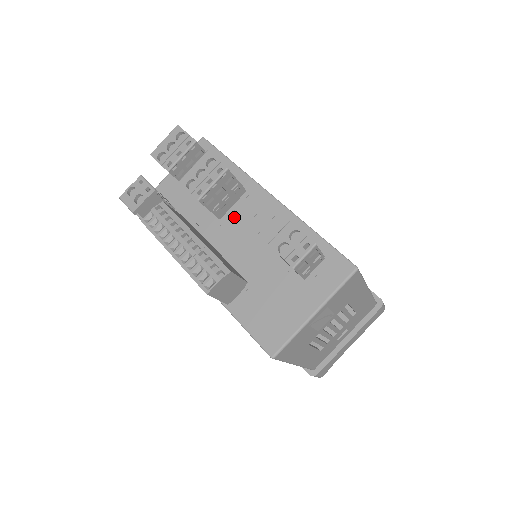
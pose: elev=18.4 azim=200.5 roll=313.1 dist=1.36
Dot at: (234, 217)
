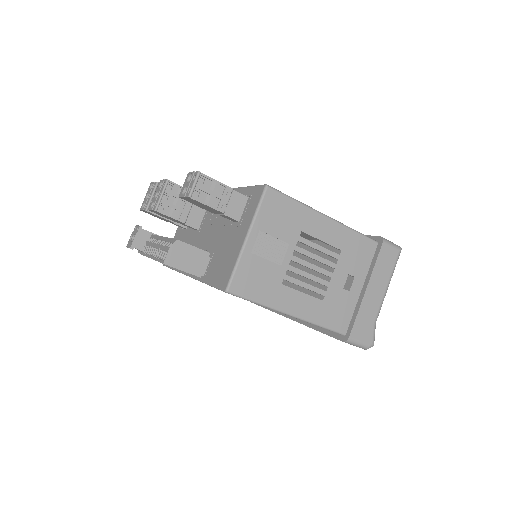
Dot at: (205, 221)
